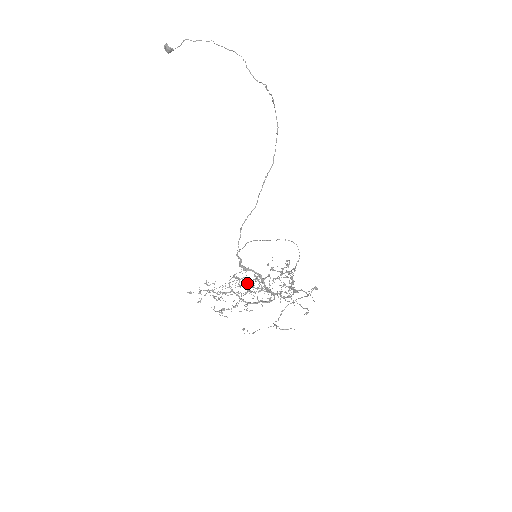
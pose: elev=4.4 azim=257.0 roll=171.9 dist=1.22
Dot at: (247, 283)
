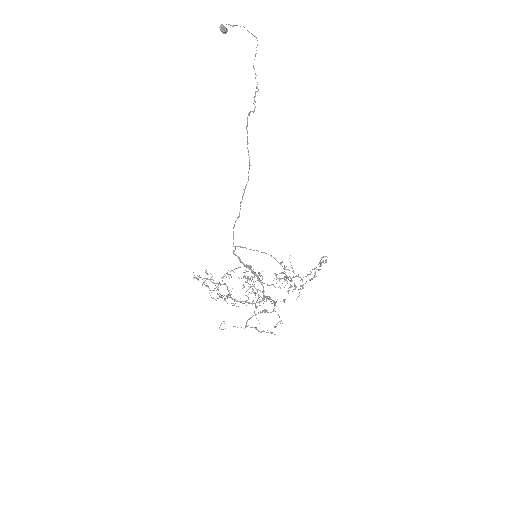
Dot at: occluded
